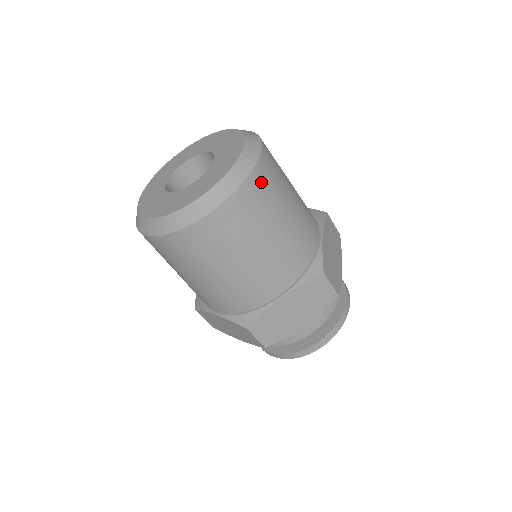
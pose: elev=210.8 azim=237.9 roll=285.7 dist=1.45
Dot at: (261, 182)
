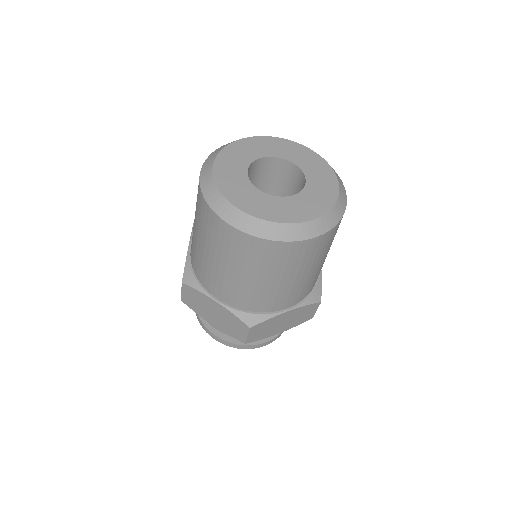
Dot at: occluded
